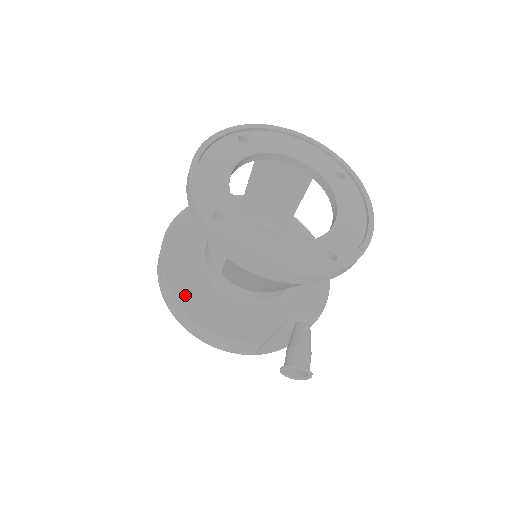
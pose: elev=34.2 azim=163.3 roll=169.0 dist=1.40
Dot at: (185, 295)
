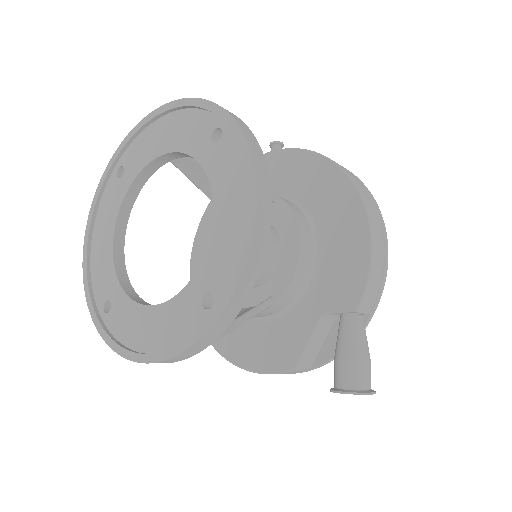
Dot at: occluded
